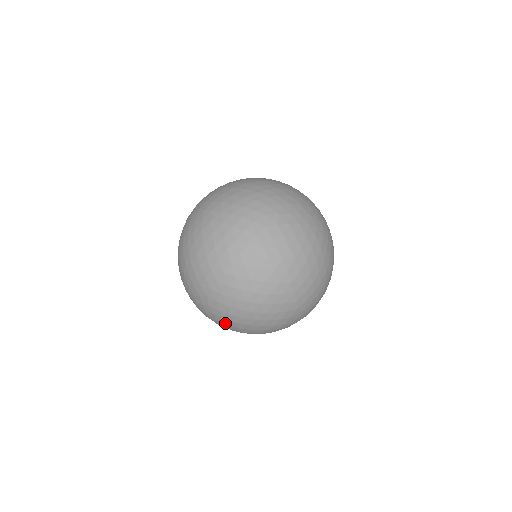
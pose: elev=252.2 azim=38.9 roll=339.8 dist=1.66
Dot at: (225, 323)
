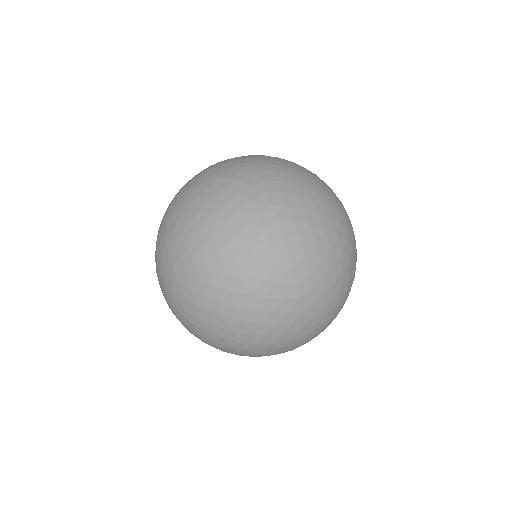
Dot at: (225, 292)
